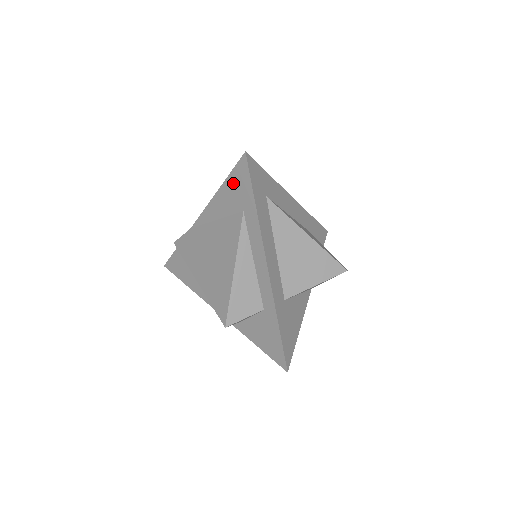
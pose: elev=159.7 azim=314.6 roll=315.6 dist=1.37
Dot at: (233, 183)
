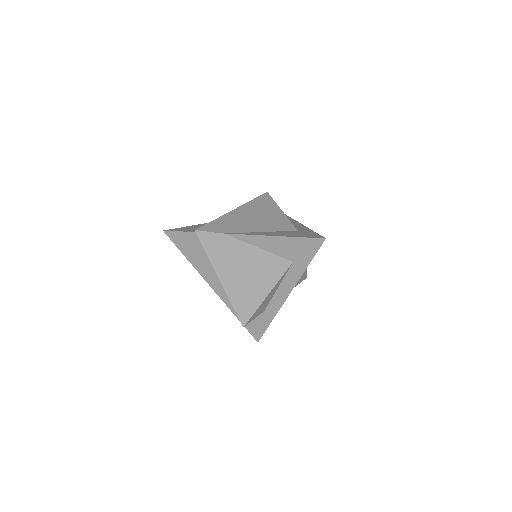
Dot at: (298, 244)
